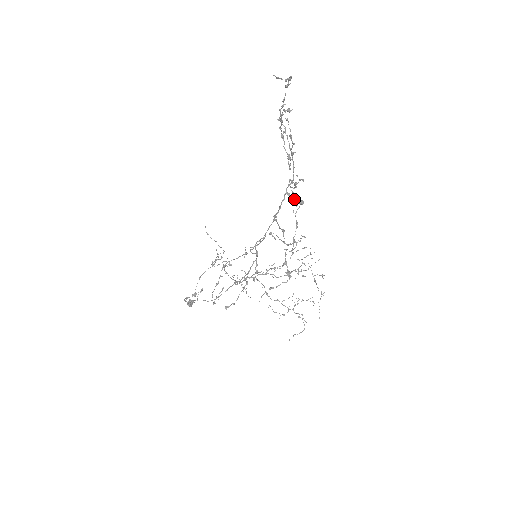
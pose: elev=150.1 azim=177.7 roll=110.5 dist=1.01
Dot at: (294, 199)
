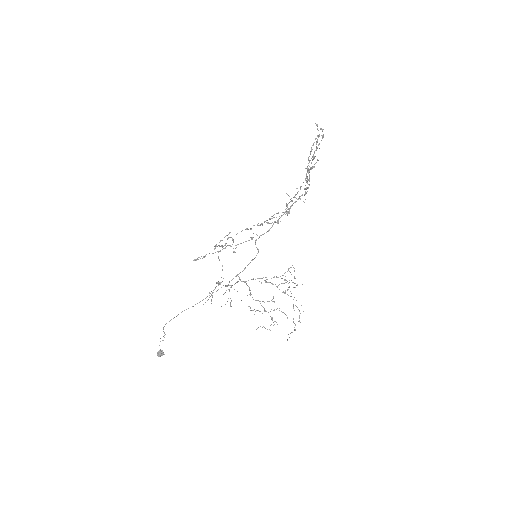
Dot at: (305, 188)
